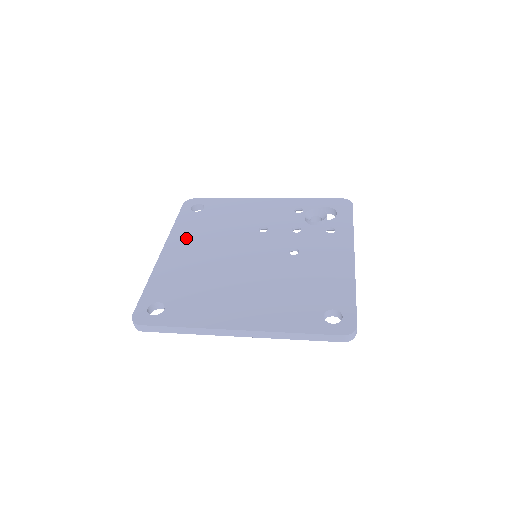
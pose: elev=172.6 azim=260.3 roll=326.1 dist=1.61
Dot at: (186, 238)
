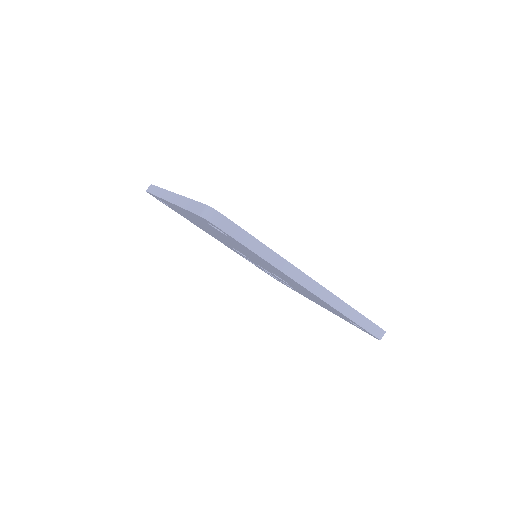
Dot at: occluded
